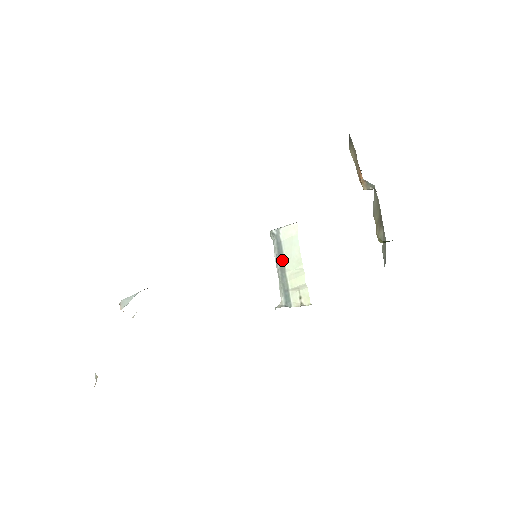
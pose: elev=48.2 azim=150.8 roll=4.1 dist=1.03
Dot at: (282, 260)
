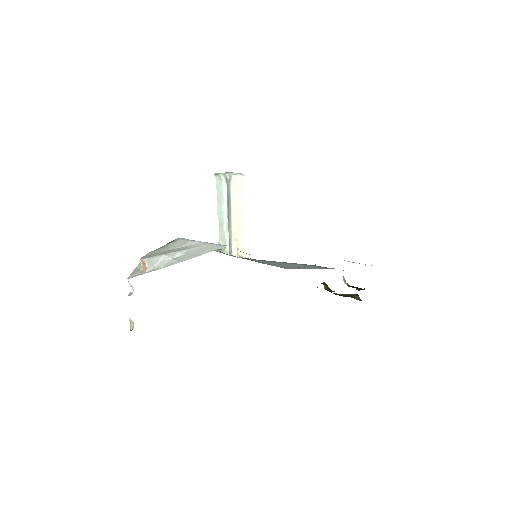
Dot at: (230, 210)
